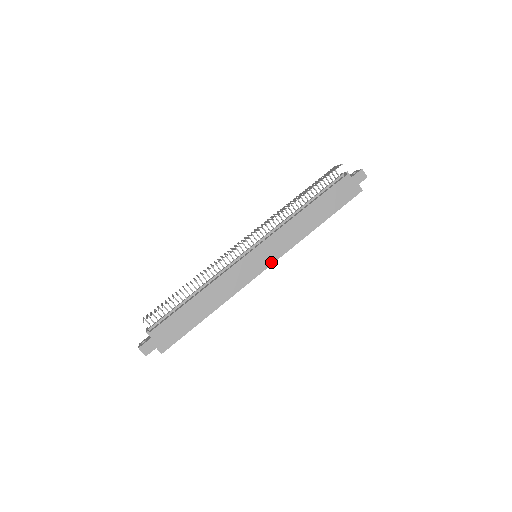
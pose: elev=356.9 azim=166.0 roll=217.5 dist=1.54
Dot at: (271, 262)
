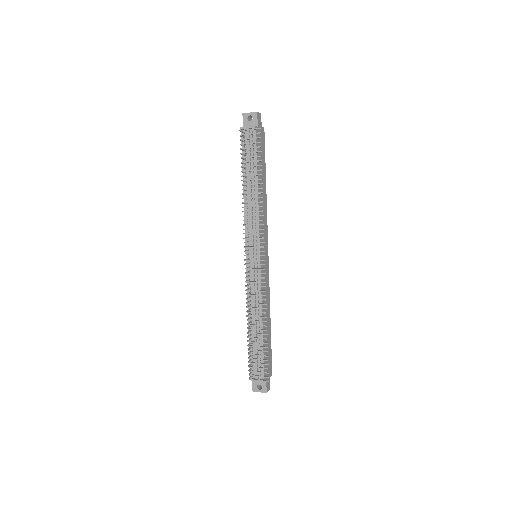
Dot at: (267, 248)
